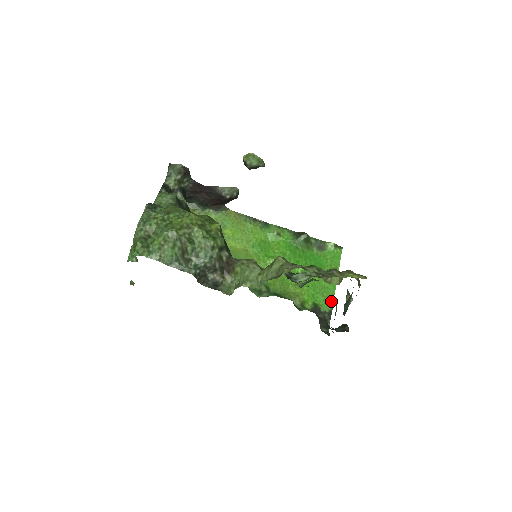
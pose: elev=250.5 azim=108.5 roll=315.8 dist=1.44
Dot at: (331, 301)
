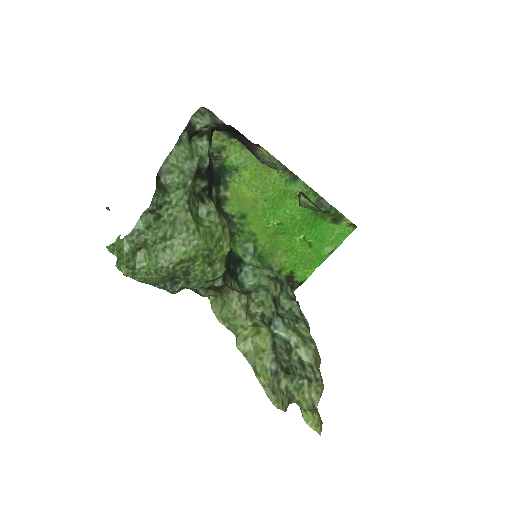
Dot at: (309, 274)
